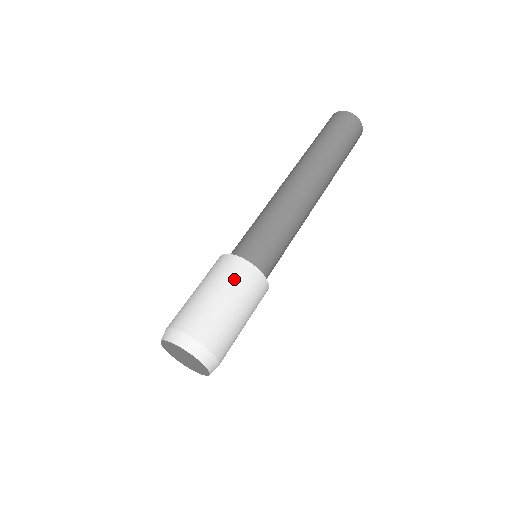
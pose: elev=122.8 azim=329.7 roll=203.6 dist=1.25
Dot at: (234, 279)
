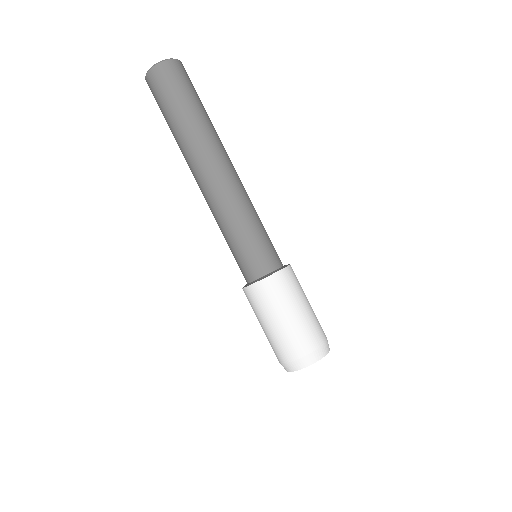
Dot at: (296, 286)
